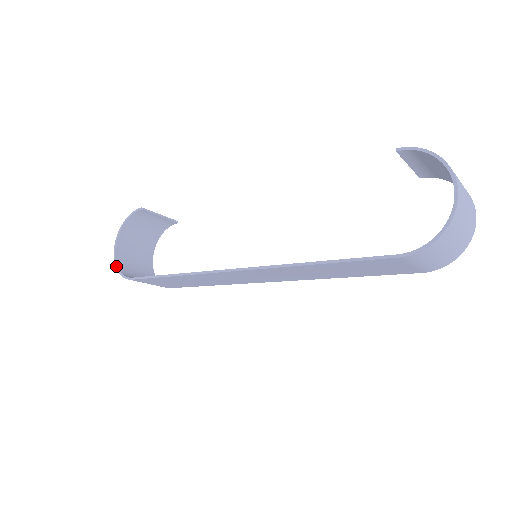
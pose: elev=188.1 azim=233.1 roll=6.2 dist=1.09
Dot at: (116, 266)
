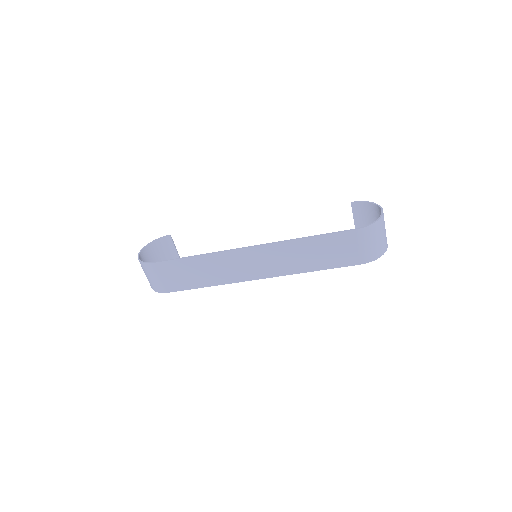
Dot at: (139, 259)
